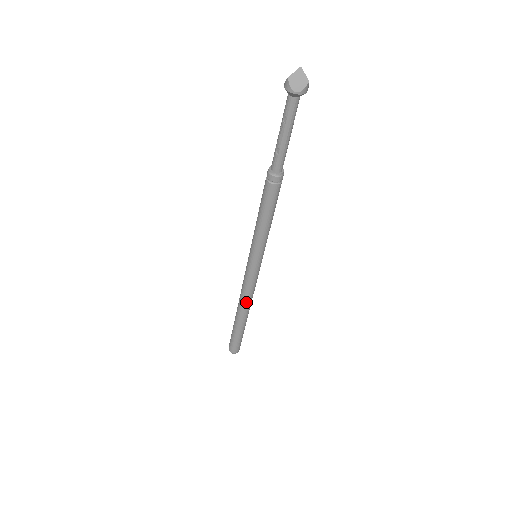
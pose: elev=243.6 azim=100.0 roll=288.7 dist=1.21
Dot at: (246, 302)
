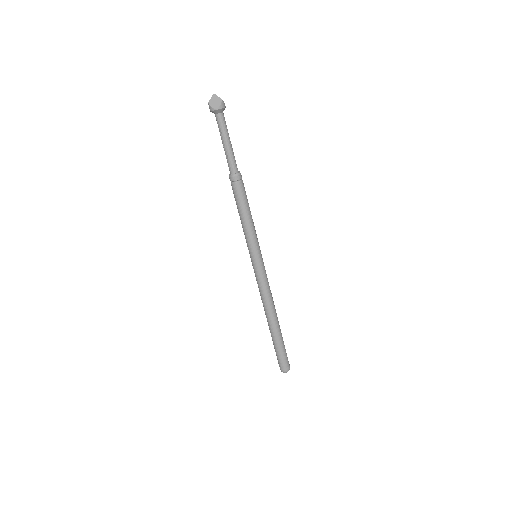
Dot at: (268, 305)
